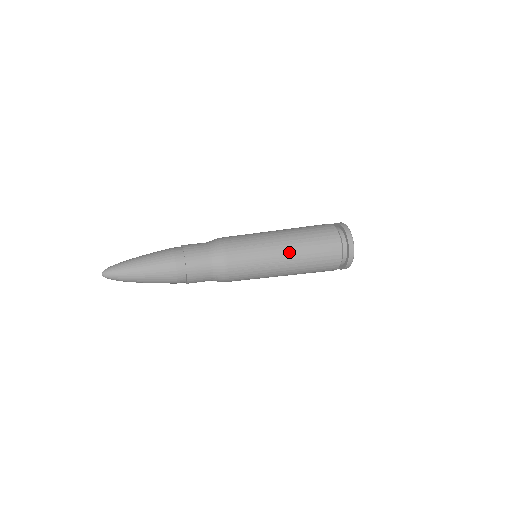
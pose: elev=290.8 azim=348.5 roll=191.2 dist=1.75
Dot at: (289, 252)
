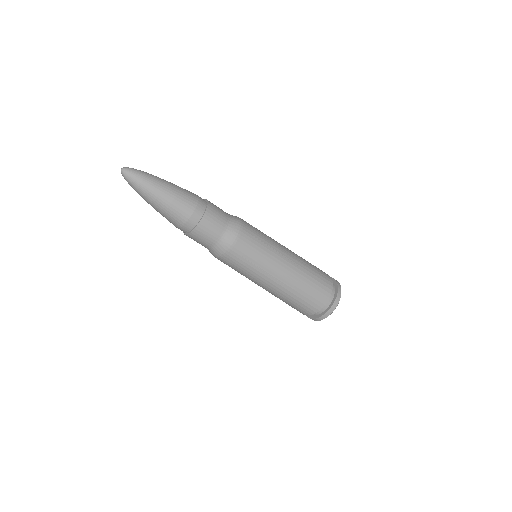
Dot at: (274, 288)
